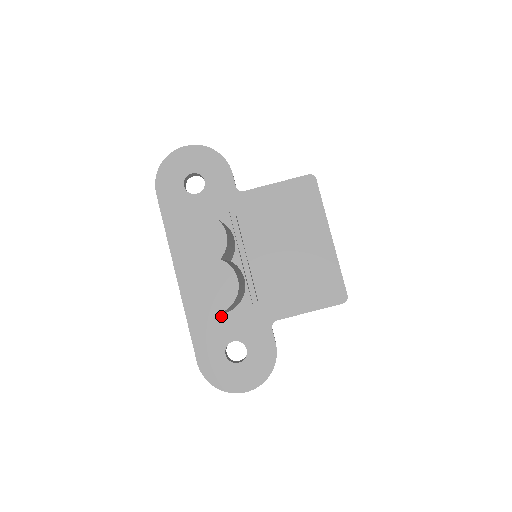
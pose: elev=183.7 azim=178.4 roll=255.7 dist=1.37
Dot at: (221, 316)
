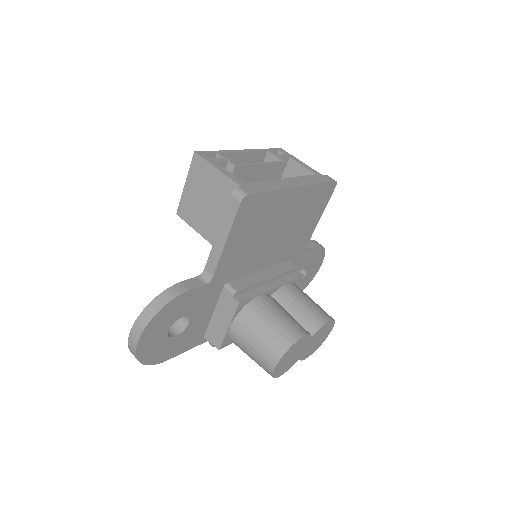
Dot at: occluded
